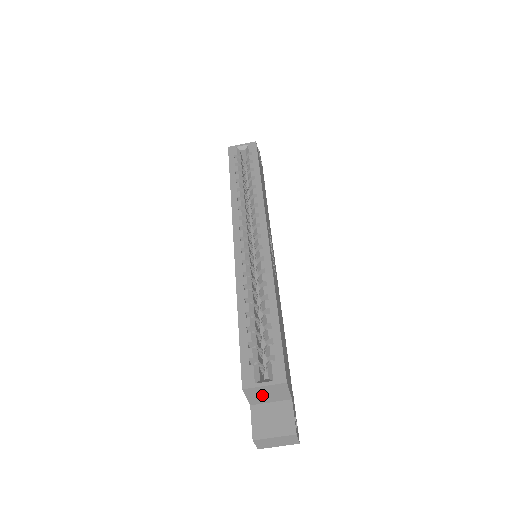
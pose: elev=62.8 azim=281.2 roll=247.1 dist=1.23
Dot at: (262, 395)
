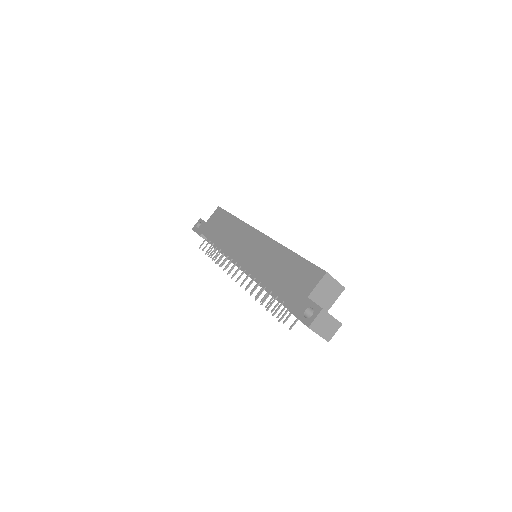
Dot at: (324, 290)
